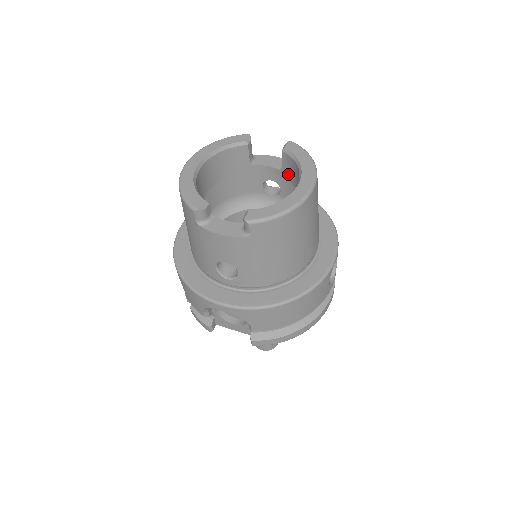
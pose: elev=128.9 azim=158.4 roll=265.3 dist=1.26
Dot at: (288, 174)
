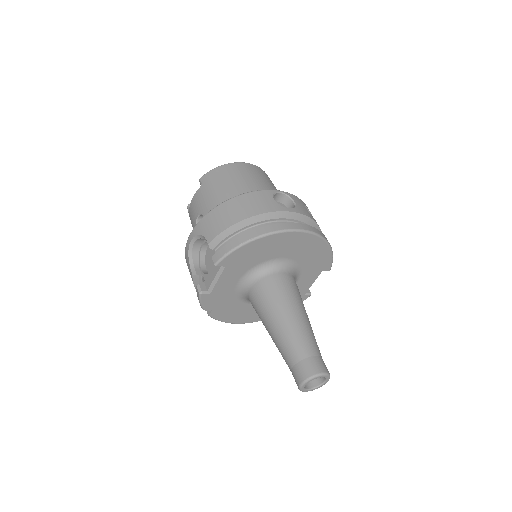
Dot at: occluded
